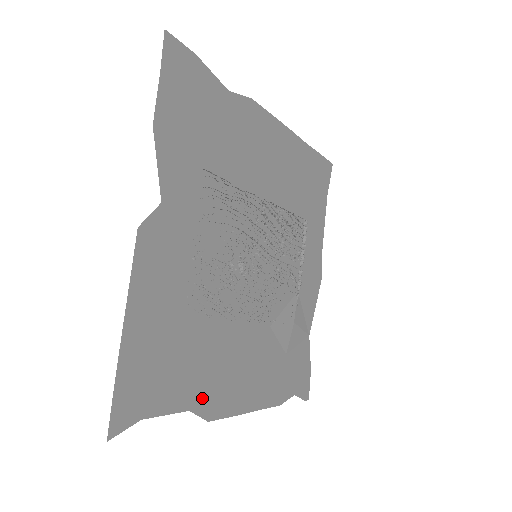
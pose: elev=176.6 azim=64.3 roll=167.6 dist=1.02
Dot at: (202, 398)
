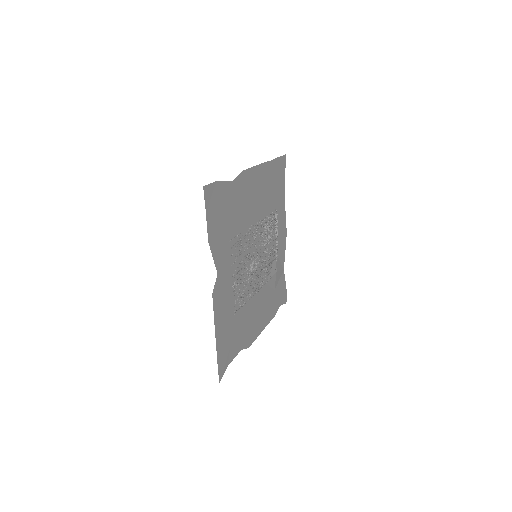
Dot at: (245, 341)
